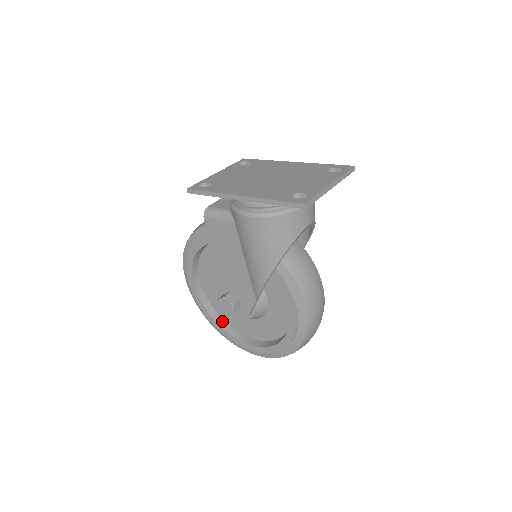
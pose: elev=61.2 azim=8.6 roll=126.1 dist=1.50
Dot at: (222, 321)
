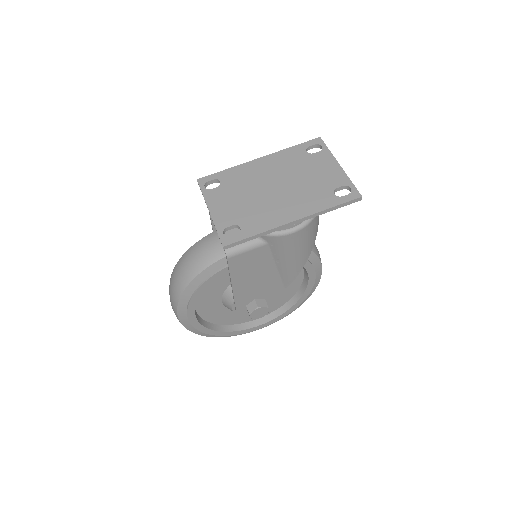
Dot at: (226, 327)
